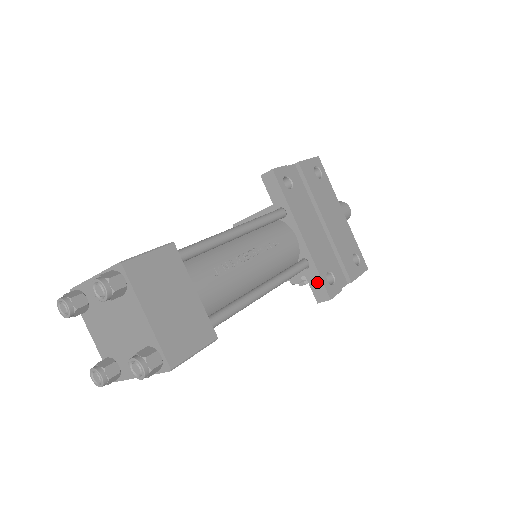
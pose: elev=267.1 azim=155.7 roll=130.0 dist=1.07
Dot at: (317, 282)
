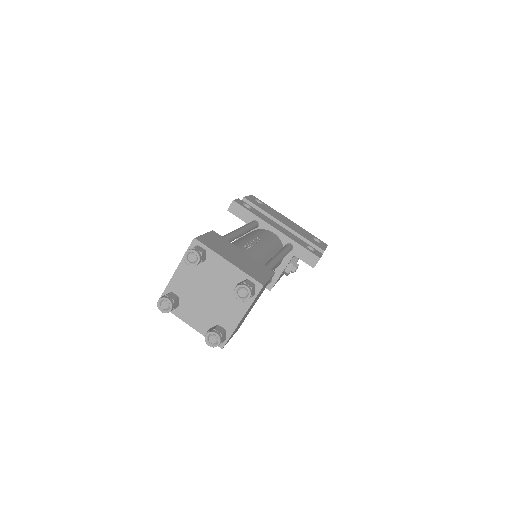
Dot at: (304, 253)
